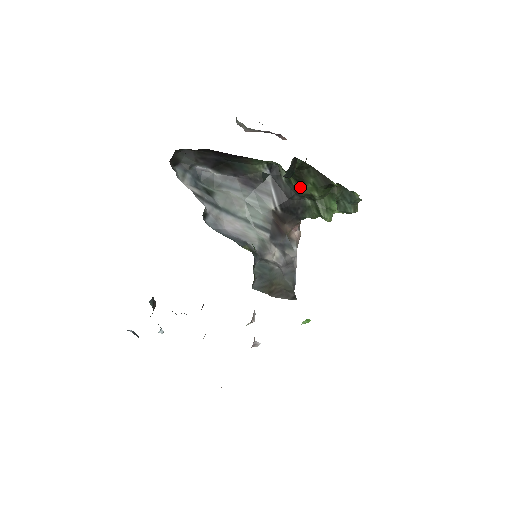
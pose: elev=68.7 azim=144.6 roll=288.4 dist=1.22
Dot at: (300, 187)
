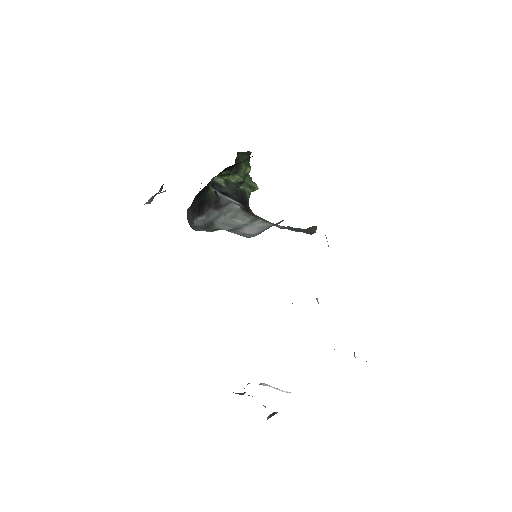
Dot at: (239, 175)
